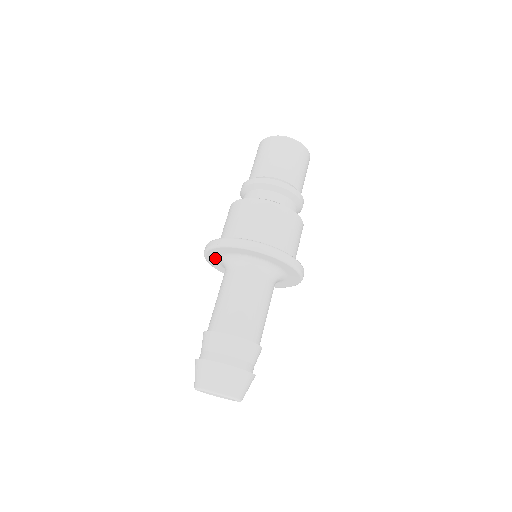
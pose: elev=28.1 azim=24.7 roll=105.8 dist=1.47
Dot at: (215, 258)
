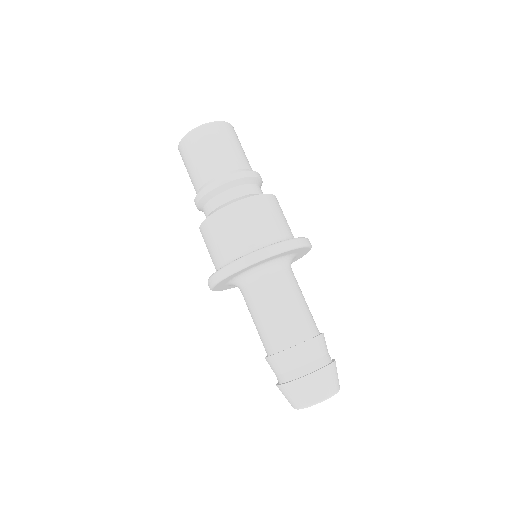
Dot at: (245, 270)
